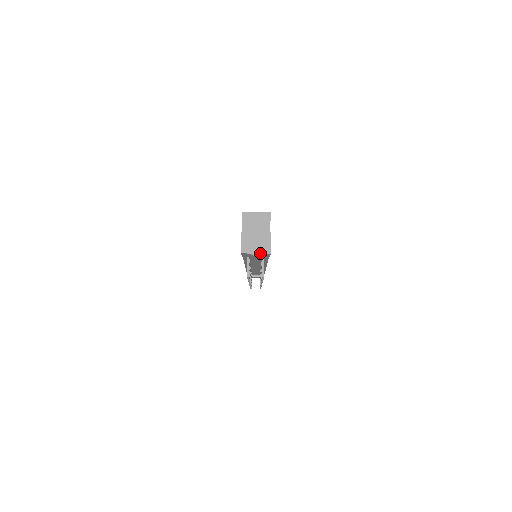
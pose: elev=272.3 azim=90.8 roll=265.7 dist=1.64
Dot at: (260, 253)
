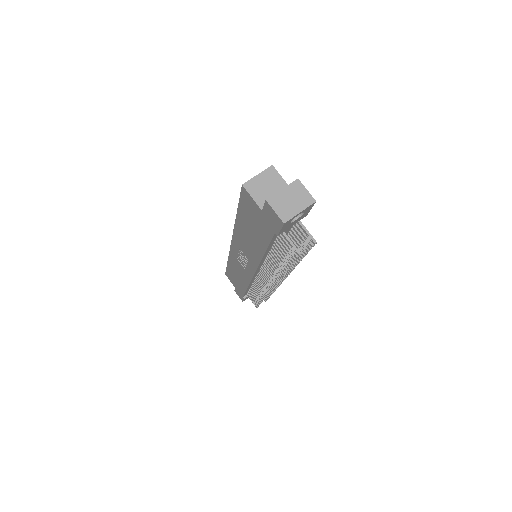
Dot at: (304, 209)
